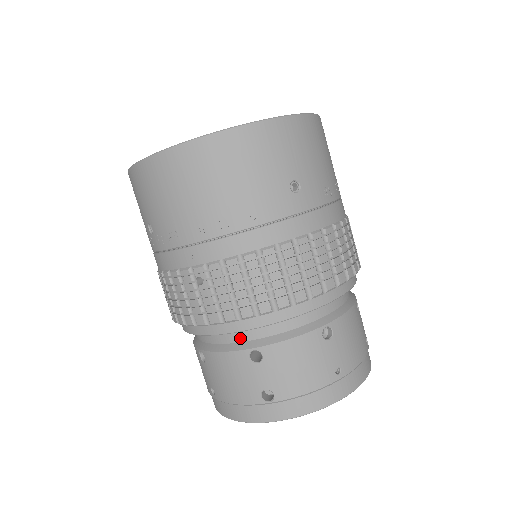
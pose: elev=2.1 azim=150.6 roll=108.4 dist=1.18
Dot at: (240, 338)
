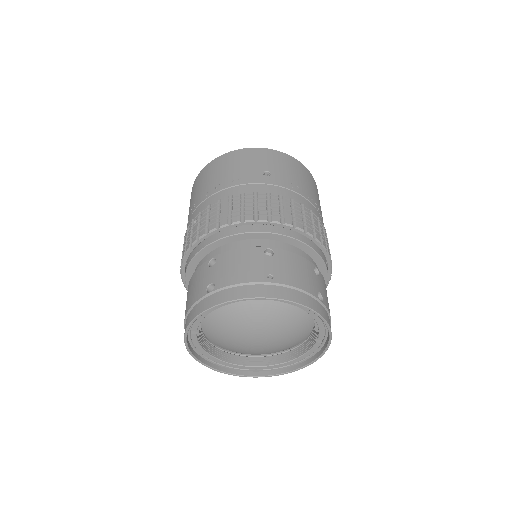
Dot at: (209, 258)
